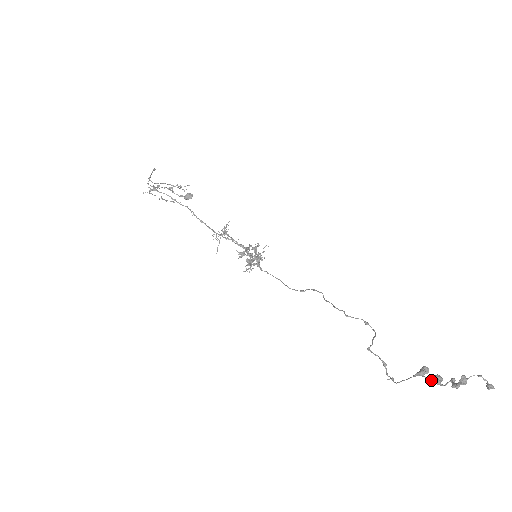
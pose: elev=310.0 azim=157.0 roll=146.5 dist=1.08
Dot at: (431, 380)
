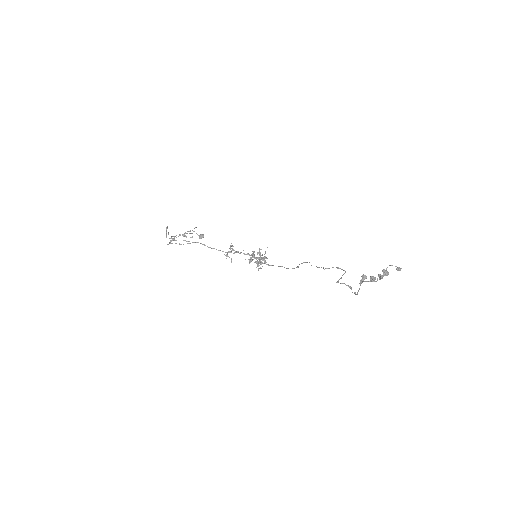
Dot at: (369, 281)
